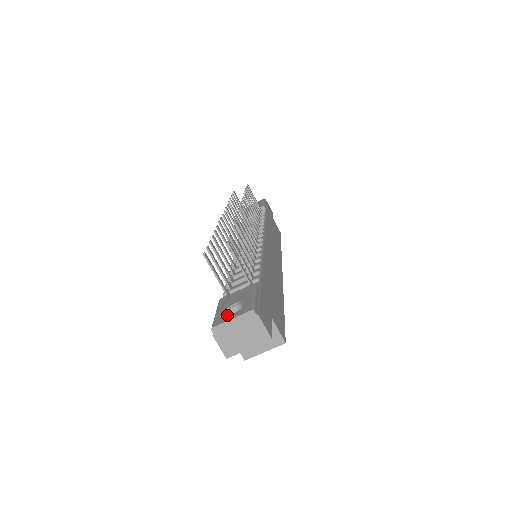
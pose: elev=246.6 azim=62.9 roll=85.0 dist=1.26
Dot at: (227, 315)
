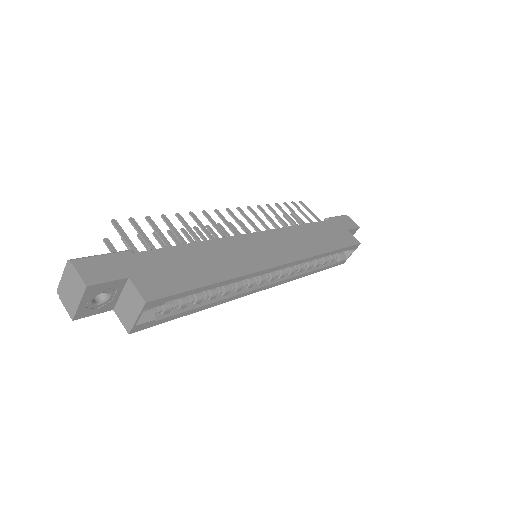
Dot at: occluded
